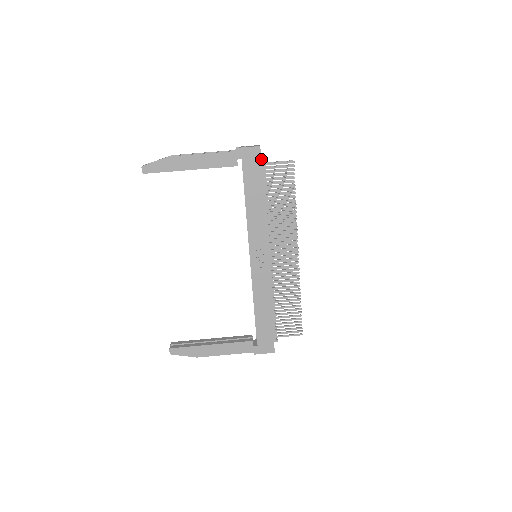
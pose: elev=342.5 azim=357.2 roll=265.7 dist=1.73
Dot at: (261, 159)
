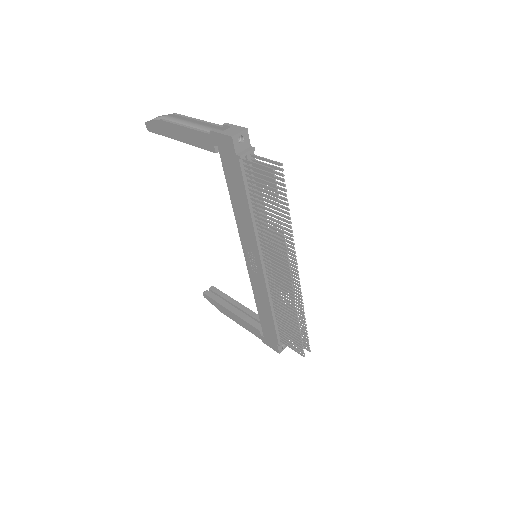
Dot at: (240, 152)
